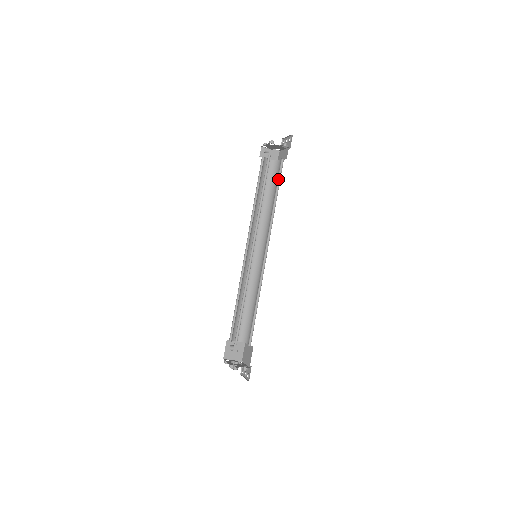
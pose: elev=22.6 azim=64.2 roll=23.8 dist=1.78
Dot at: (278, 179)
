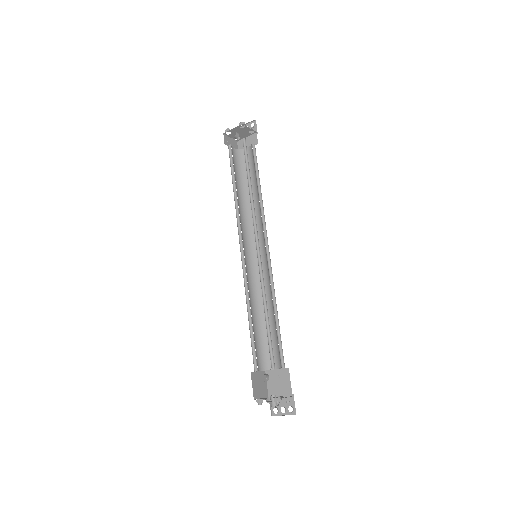
Dot at: (254, 166)
